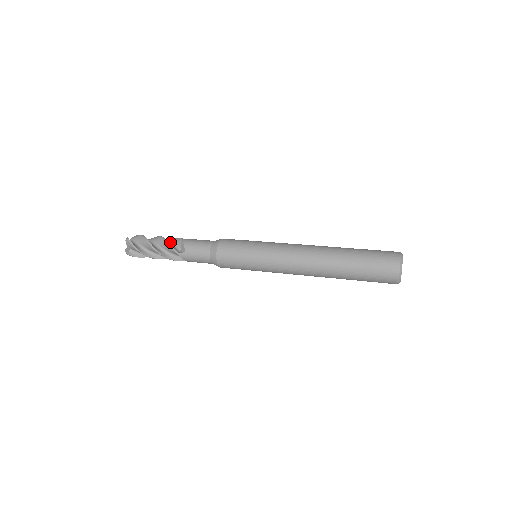
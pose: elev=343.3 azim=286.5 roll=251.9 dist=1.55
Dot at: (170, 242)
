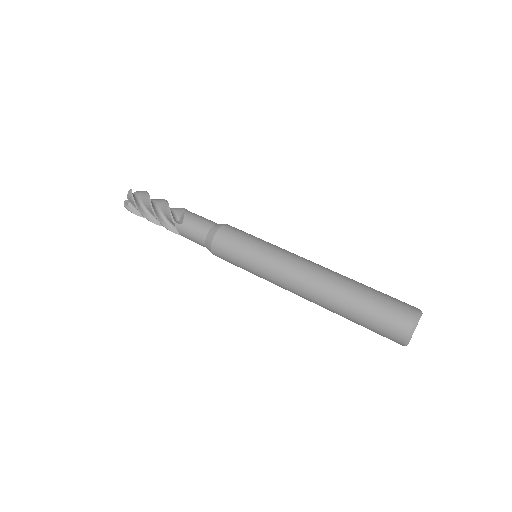
Dot at: (165, 217)
